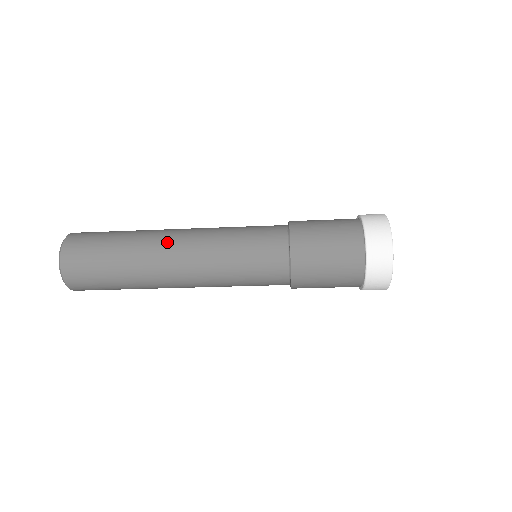
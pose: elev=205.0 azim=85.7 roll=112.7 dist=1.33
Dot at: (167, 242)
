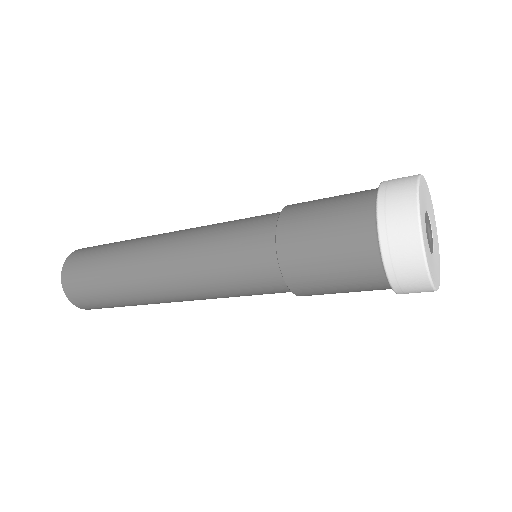
Dot at: (152, 287)
